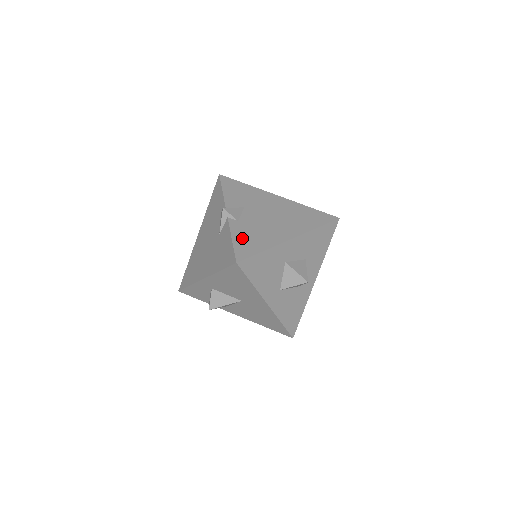
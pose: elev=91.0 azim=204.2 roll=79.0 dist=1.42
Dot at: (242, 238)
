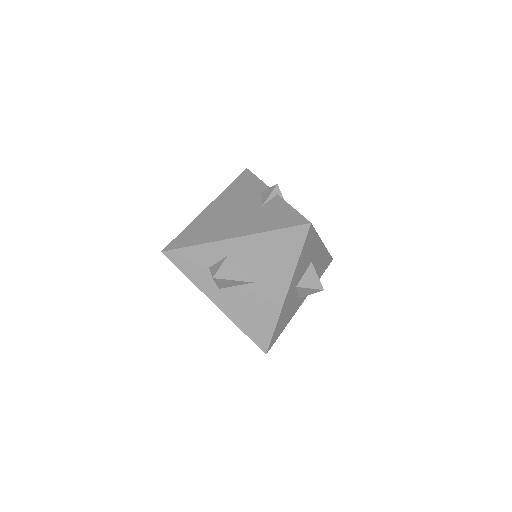
Dot at: occluded
